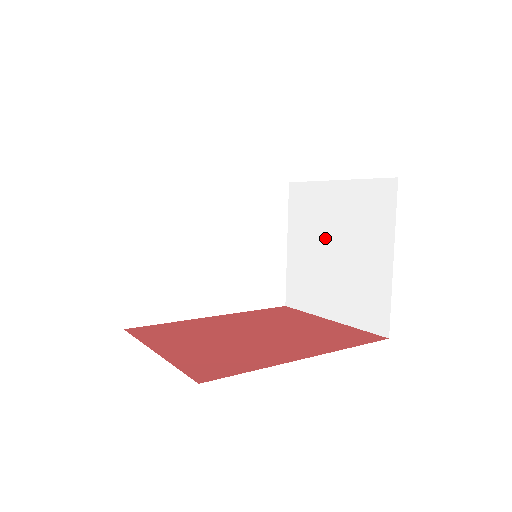
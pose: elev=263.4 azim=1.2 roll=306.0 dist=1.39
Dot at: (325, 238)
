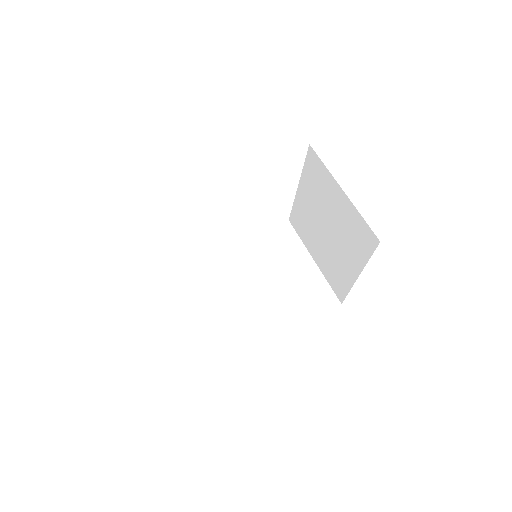
Dot at: (319, 227)
